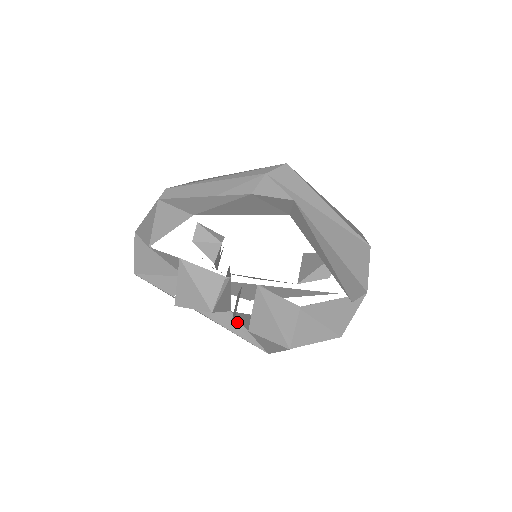
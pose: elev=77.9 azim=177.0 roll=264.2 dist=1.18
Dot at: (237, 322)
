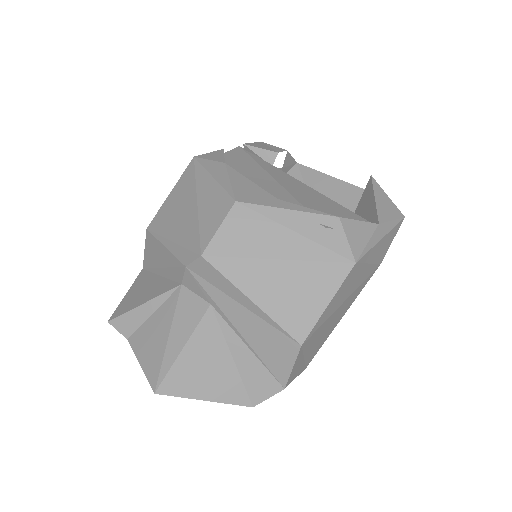
Dot at: occluded
